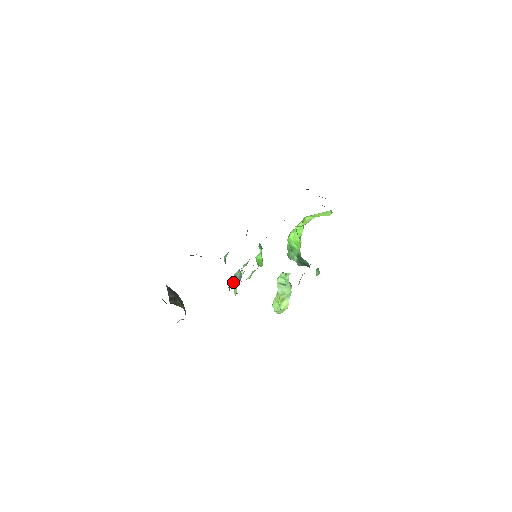
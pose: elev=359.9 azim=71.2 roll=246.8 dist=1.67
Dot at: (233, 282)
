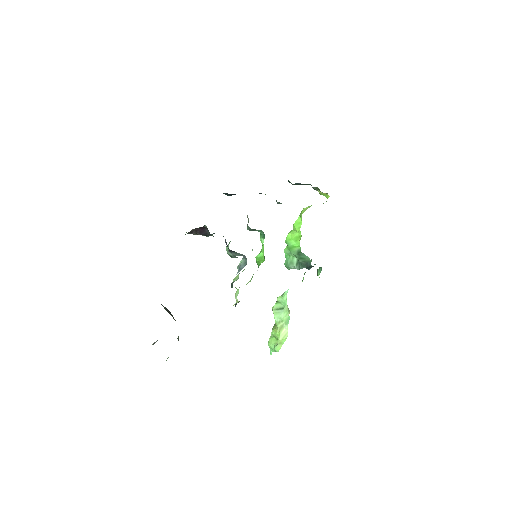
Dot at: (237, 272)
